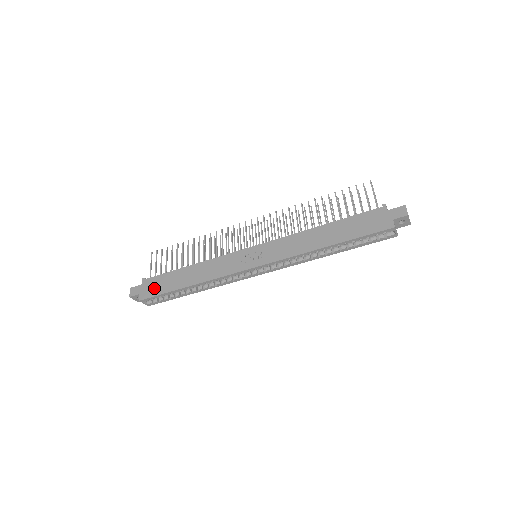
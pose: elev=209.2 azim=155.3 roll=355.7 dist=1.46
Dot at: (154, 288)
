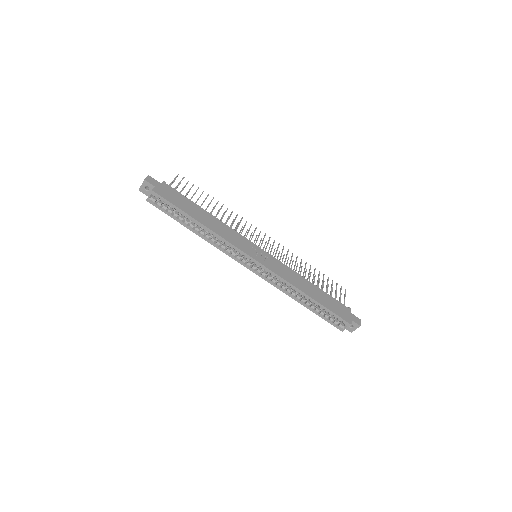
Dot at: (171, 196)
